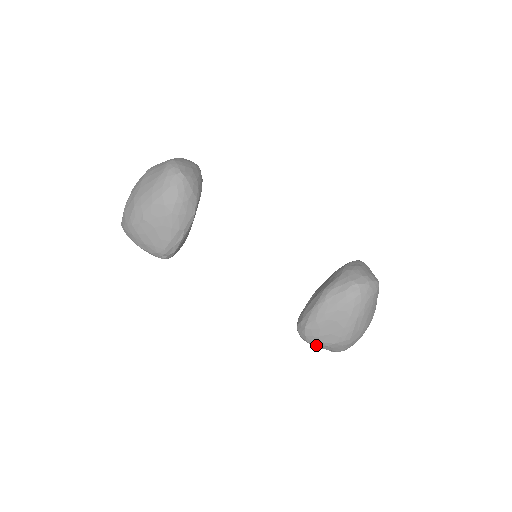
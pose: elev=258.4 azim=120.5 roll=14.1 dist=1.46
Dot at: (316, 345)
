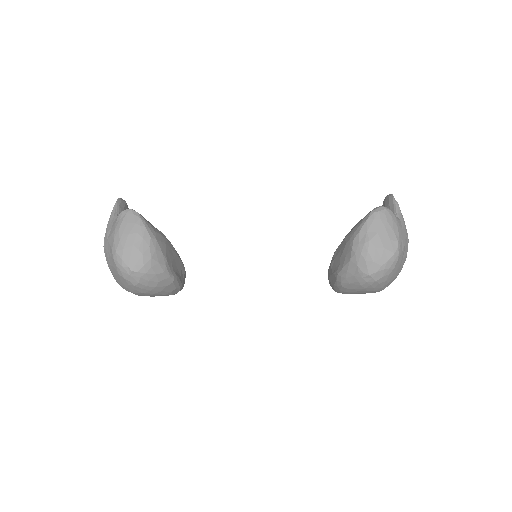
Dot at: occluded
